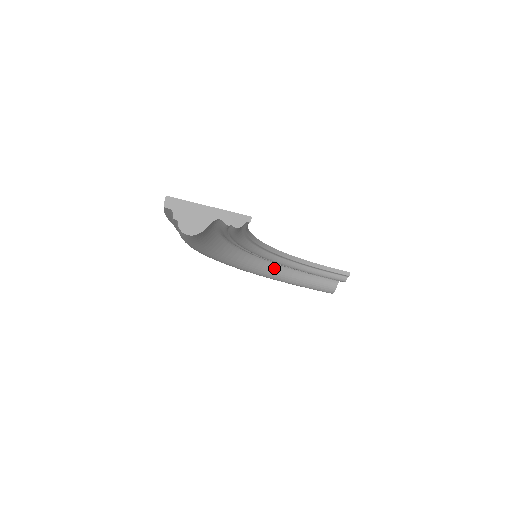
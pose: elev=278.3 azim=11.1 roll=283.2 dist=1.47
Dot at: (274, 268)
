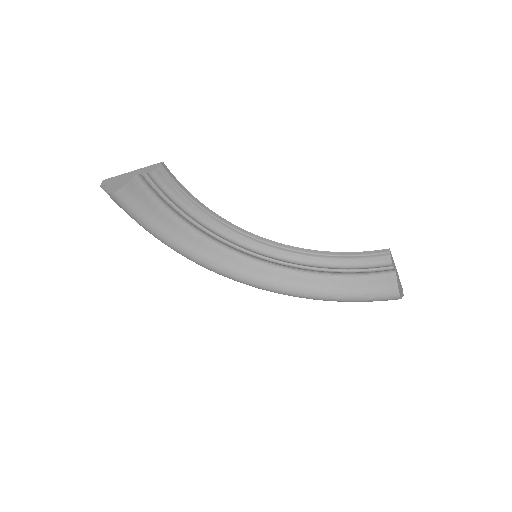
Dot at: (301, 279)
